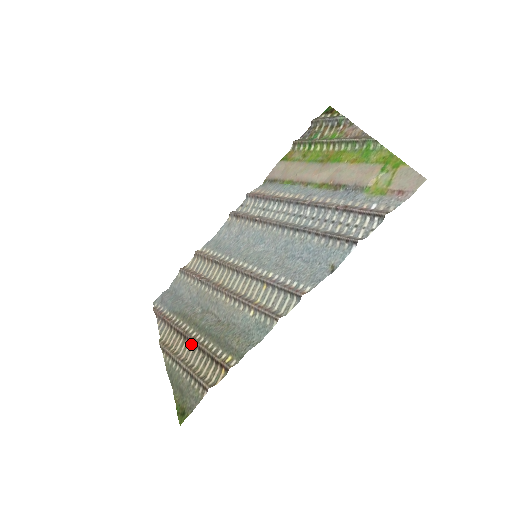
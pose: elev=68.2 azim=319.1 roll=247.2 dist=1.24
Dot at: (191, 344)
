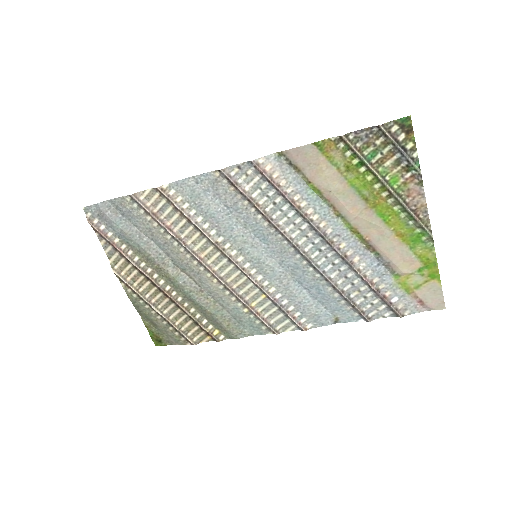
Dot at: (164, 295)
